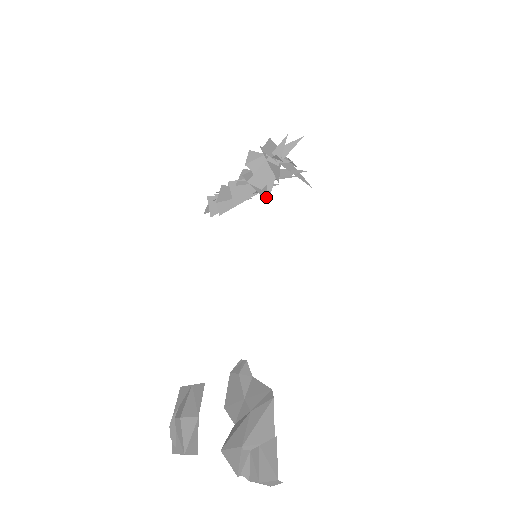
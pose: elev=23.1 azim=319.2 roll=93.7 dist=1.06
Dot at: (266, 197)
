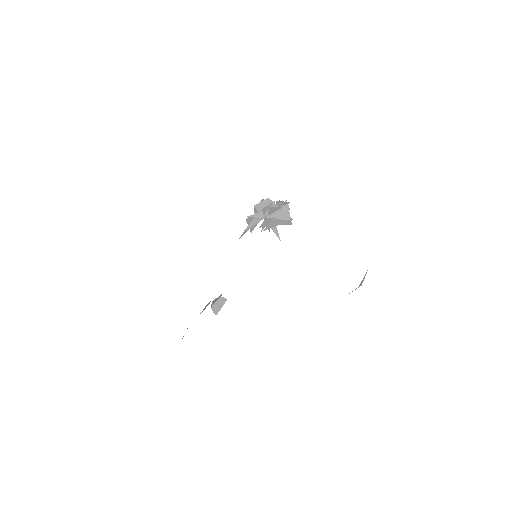
Dot at: (242, 235)
